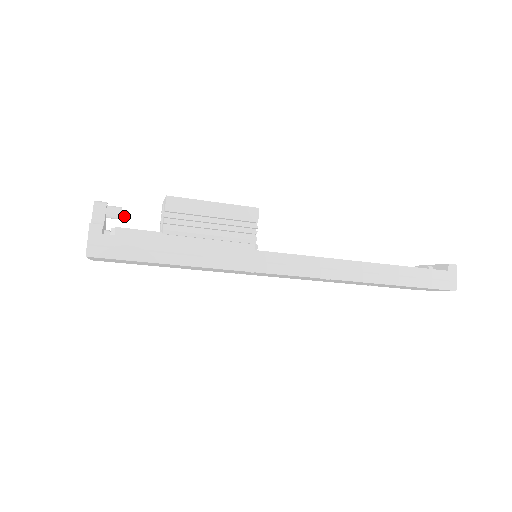
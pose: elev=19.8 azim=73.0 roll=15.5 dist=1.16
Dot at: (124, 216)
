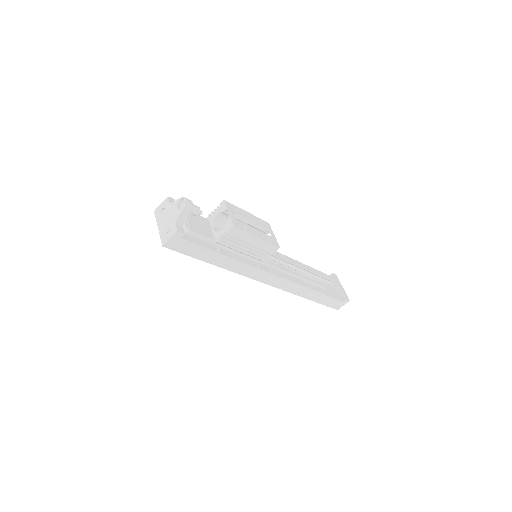
Dot at: (197, 214)
